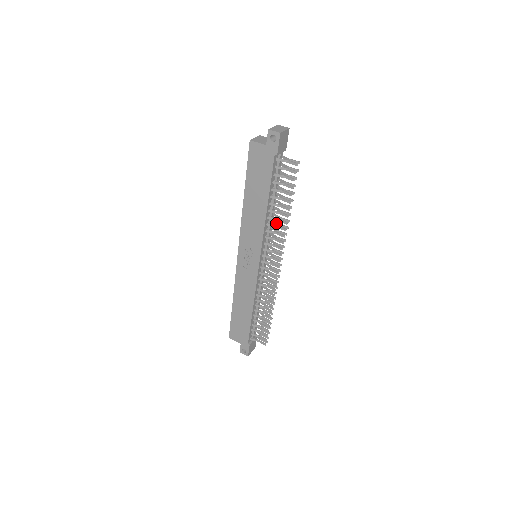
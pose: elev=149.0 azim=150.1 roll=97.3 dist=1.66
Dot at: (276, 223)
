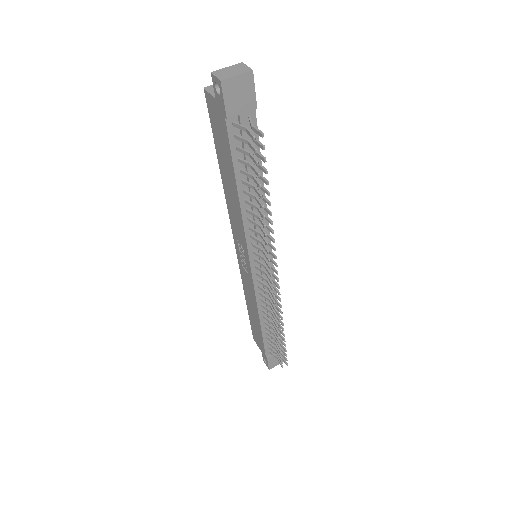
Dot at: occluded
